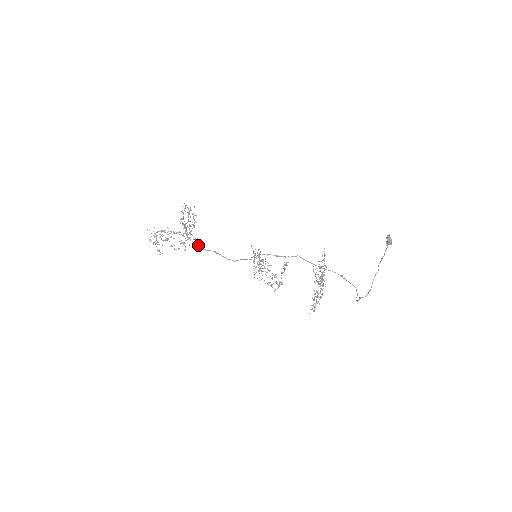
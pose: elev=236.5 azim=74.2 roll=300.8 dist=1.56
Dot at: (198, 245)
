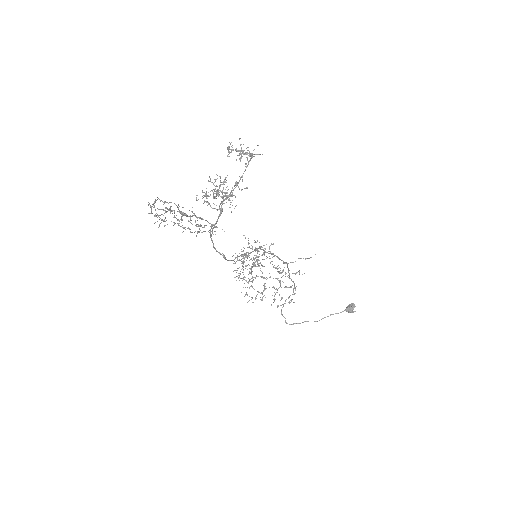
Dot at: occluded
